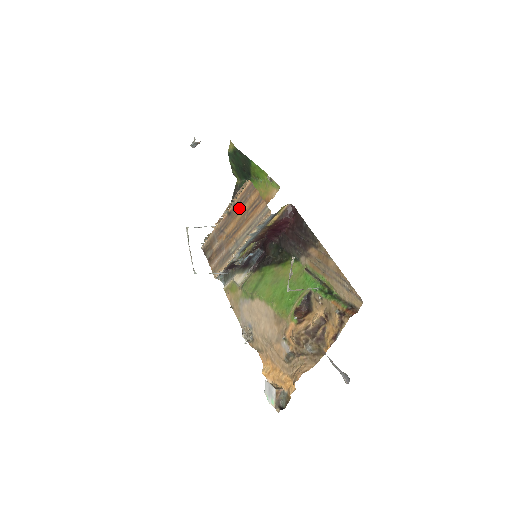
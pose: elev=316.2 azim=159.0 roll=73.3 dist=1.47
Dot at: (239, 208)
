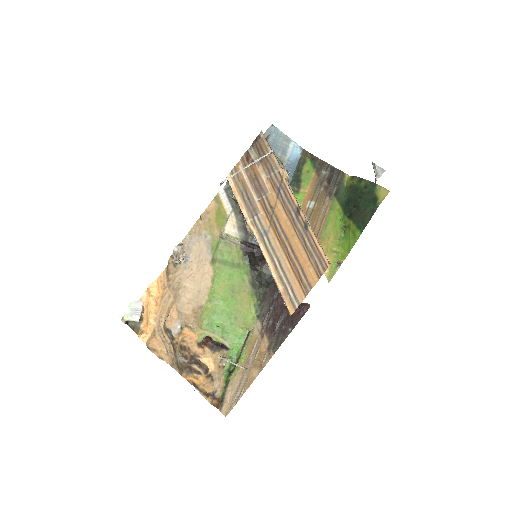
Dot at: (302, 238)
